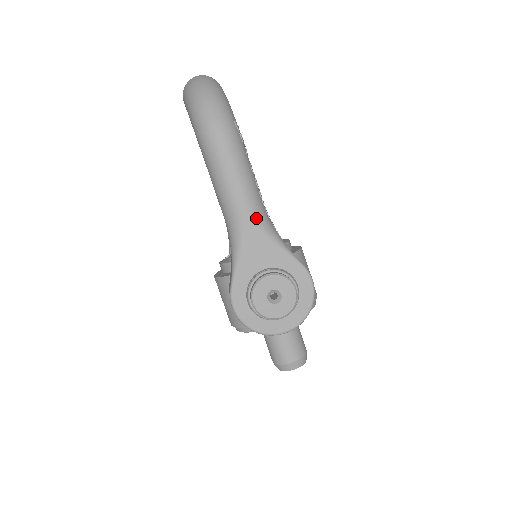
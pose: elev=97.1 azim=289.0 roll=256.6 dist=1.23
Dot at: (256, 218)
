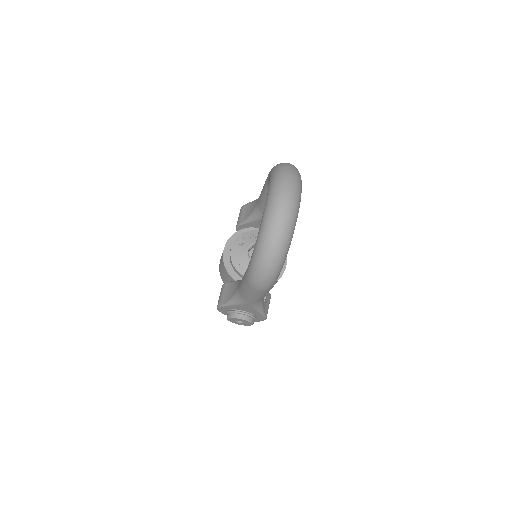
Dot at: (254, 304)
